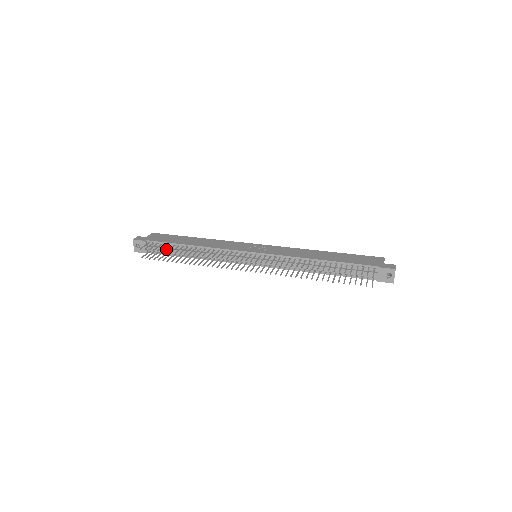
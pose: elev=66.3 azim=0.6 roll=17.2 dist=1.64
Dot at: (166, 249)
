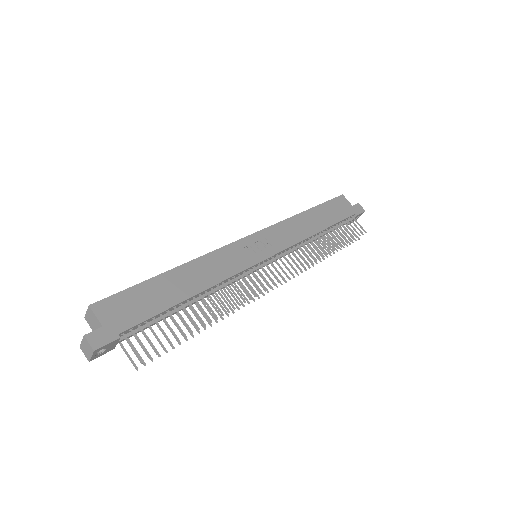
Dot at: (154, 324)
